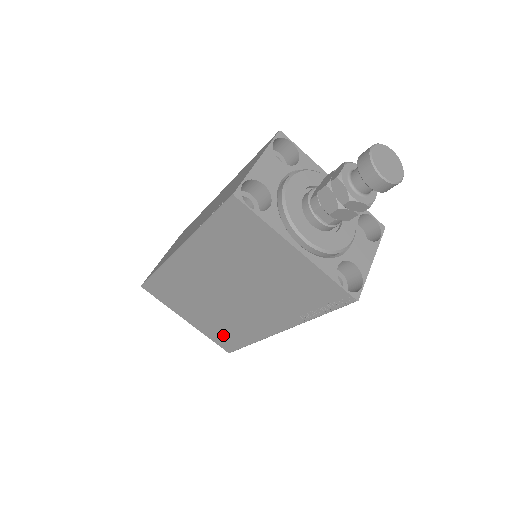
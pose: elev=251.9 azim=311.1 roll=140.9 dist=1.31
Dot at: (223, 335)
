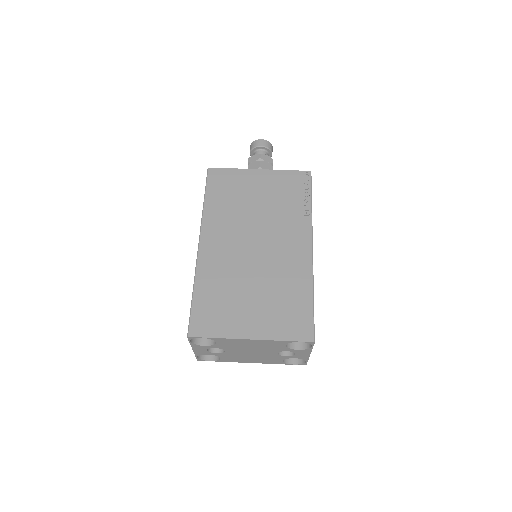
Dot at: (289, 315)
